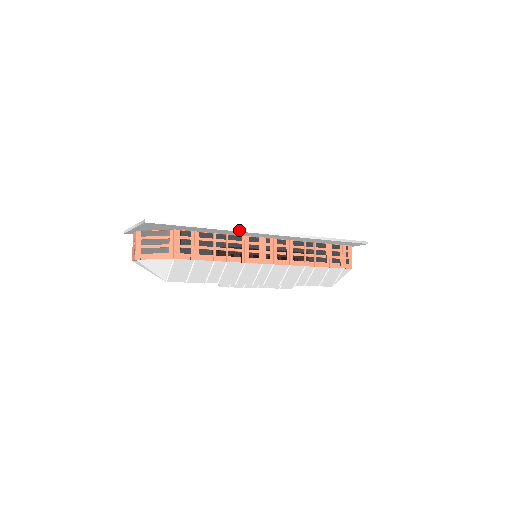
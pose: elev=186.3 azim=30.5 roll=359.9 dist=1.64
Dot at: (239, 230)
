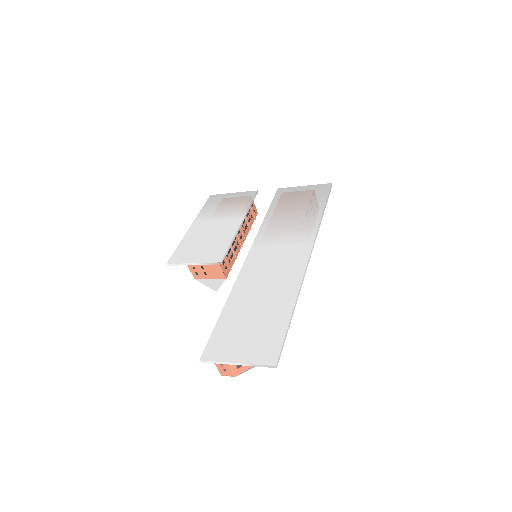
Dot at: occluded
